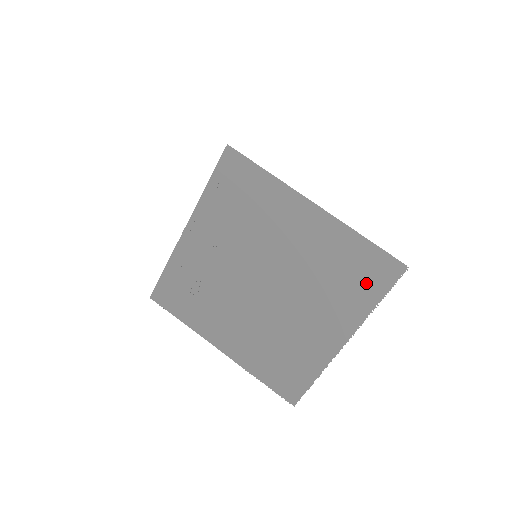
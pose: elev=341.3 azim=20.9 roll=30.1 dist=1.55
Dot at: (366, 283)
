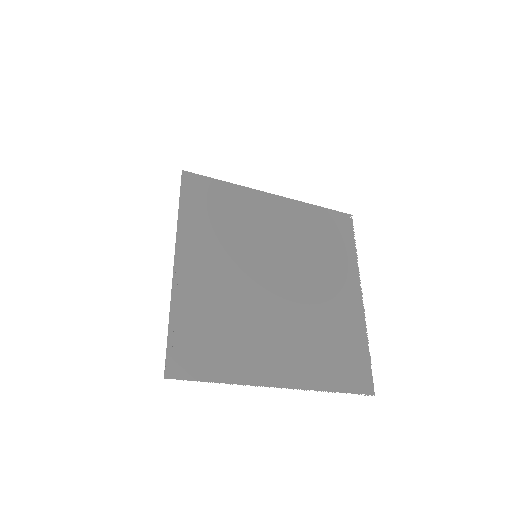
Dot at: (340, 238)
